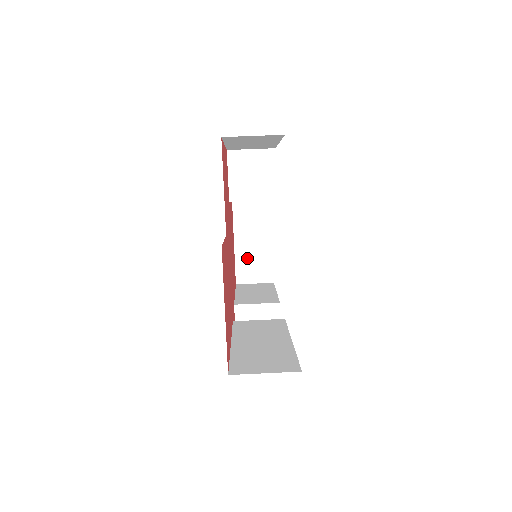
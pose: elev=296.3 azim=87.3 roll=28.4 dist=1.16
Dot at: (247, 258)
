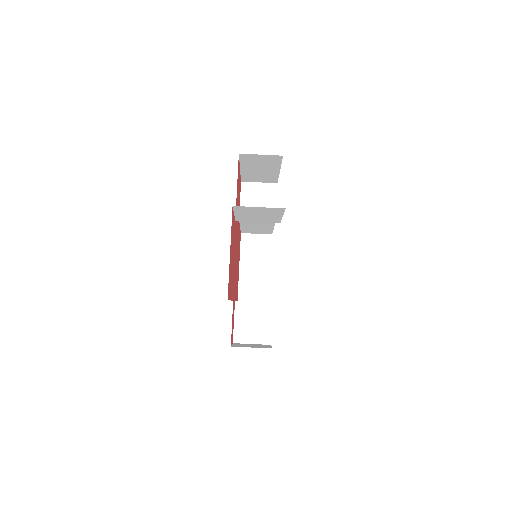
Dot at: (249, 281)
